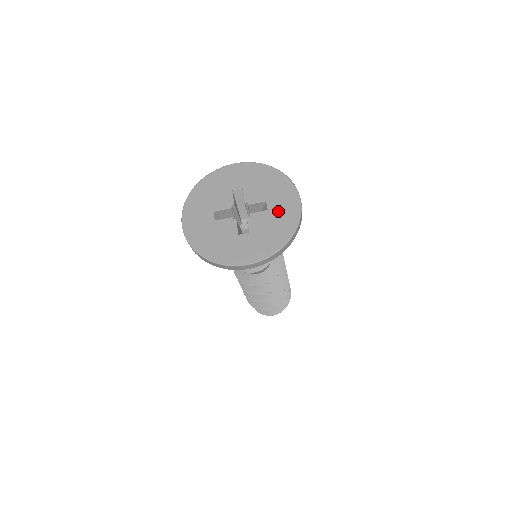
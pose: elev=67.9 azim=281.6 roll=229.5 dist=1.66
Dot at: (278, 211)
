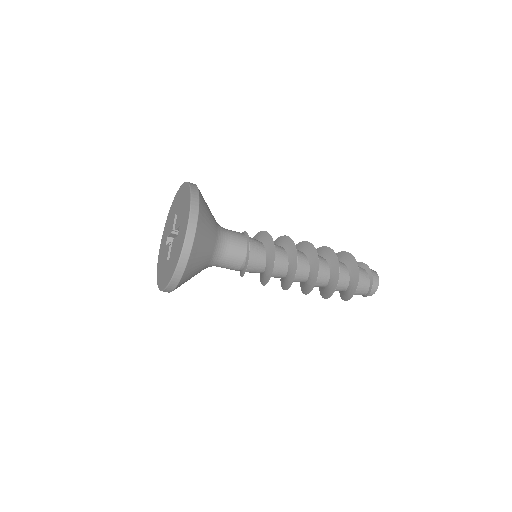
Dot at: (180, 237)
